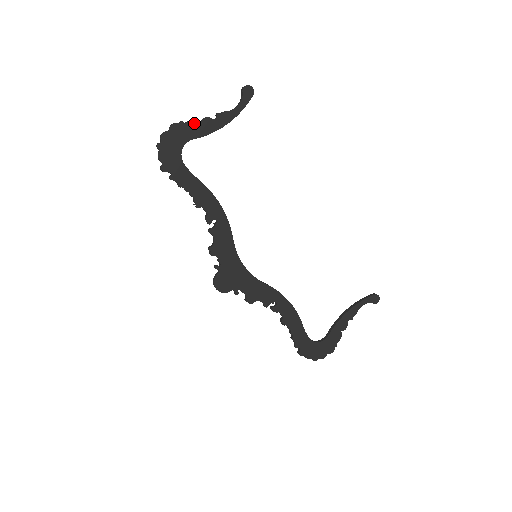
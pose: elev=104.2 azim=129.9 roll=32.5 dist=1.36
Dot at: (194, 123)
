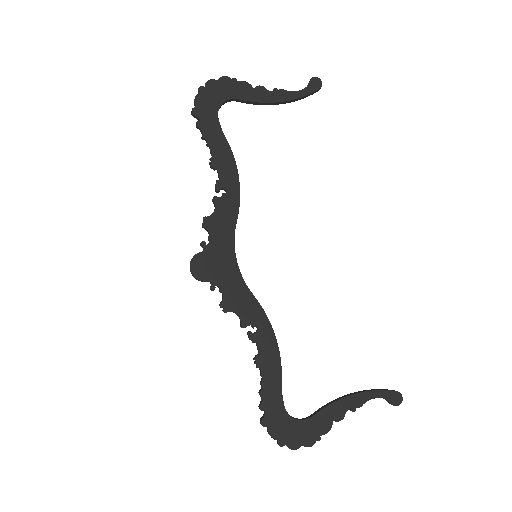
Dot at: (247, 85)
